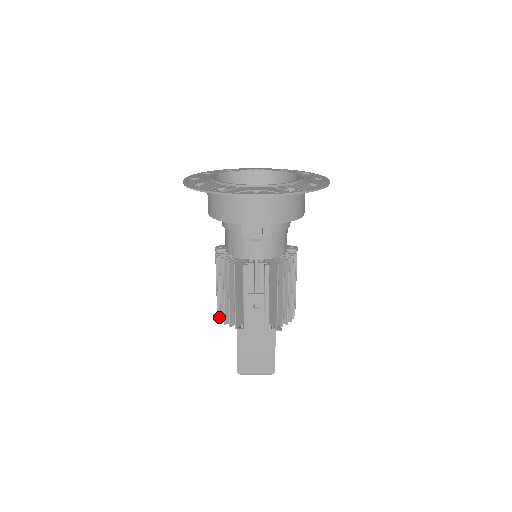
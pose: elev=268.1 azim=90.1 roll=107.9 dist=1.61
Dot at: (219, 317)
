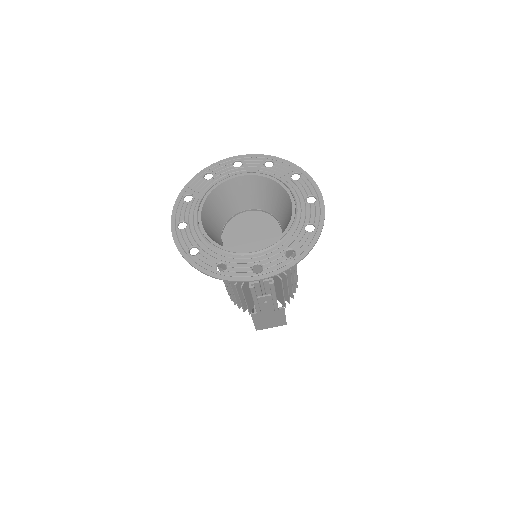
Dot at: (232, 300)
